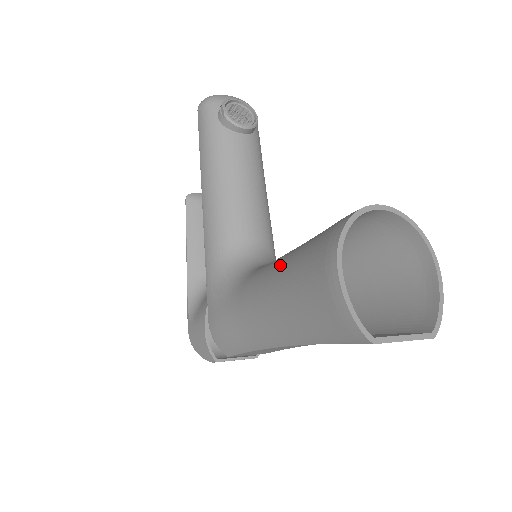
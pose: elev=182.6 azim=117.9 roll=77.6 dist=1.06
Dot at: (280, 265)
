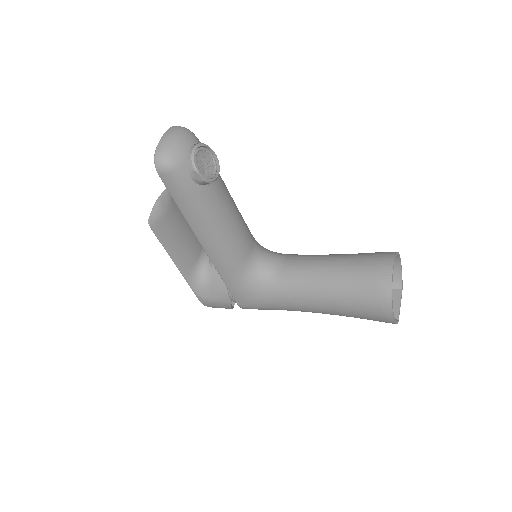
Dot at: (325, 293)
